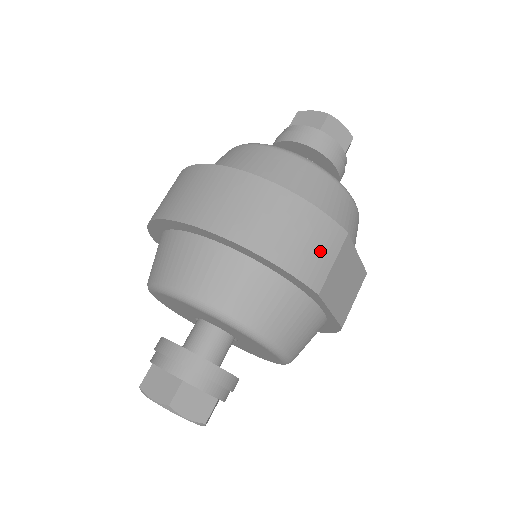
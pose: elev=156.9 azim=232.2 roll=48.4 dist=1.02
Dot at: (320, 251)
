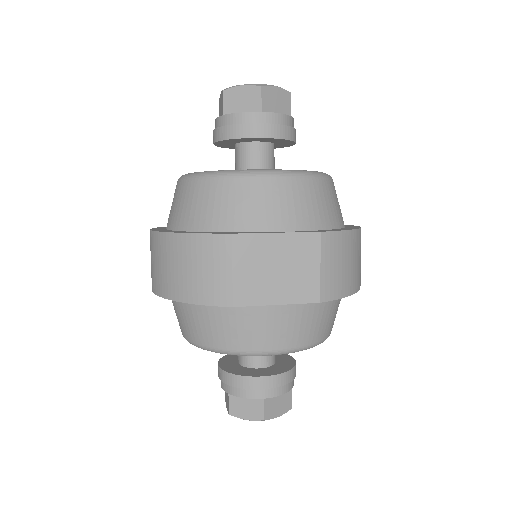
Dot at: (212, 269)
